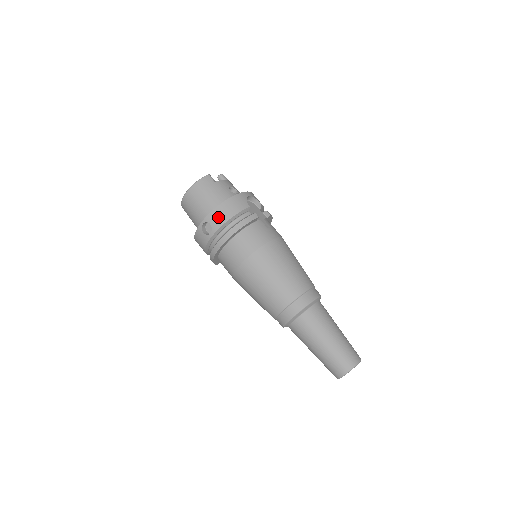
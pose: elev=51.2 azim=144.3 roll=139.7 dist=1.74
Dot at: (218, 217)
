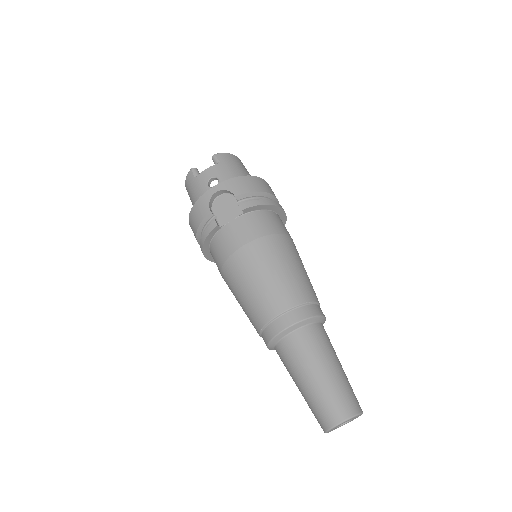
Dot at: (192, 229)
